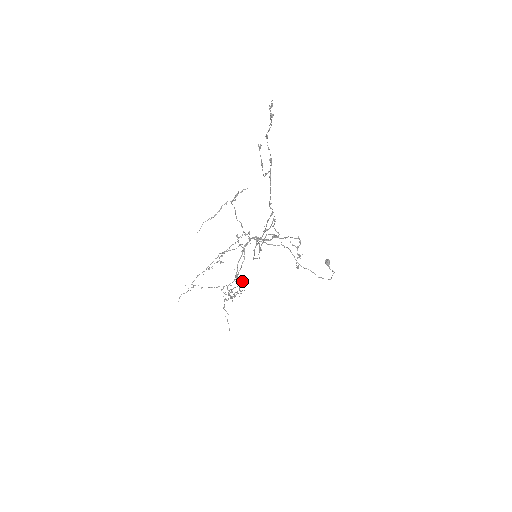
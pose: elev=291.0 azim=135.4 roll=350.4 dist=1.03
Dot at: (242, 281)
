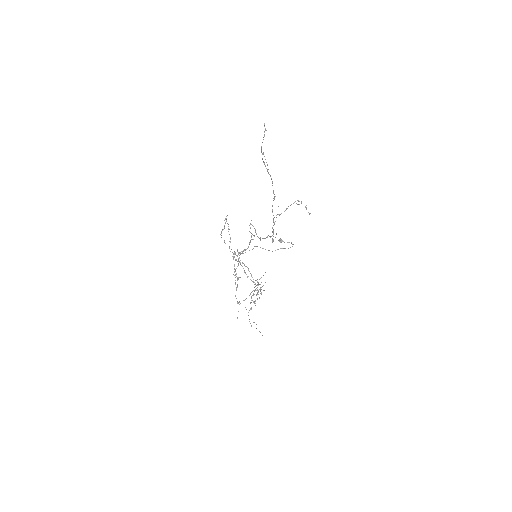
Dot at: (261, 277)
